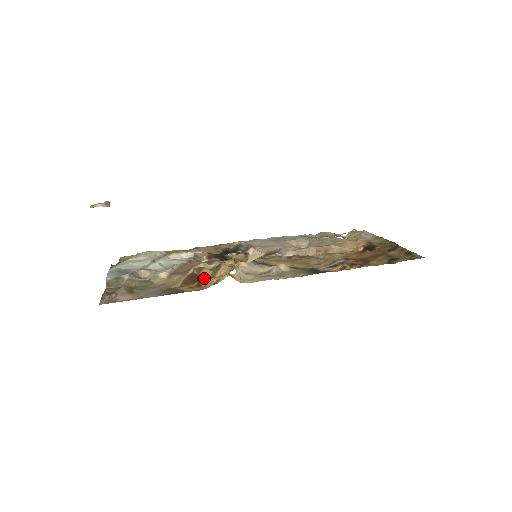
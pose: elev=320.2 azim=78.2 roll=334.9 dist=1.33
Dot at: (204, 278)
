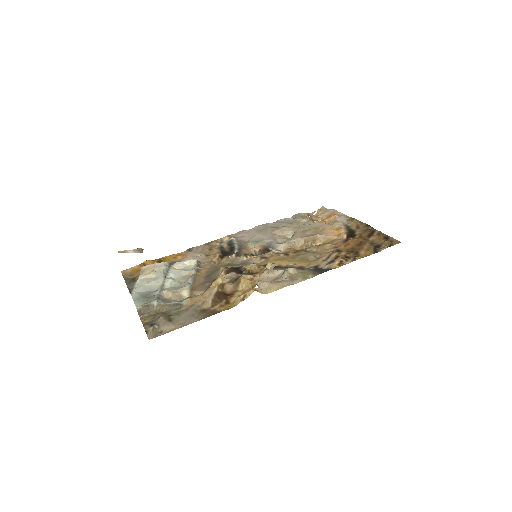
Dot at: (228, 293)
